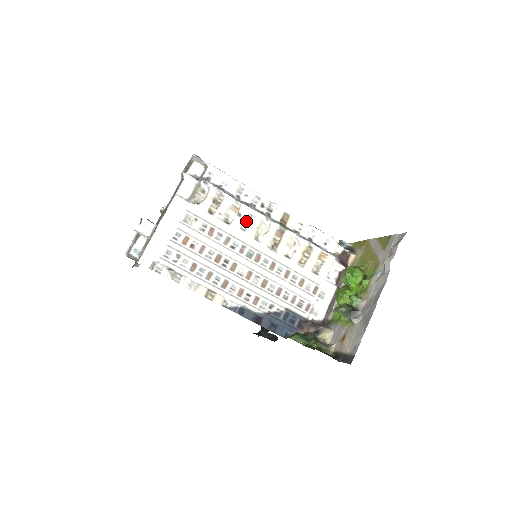
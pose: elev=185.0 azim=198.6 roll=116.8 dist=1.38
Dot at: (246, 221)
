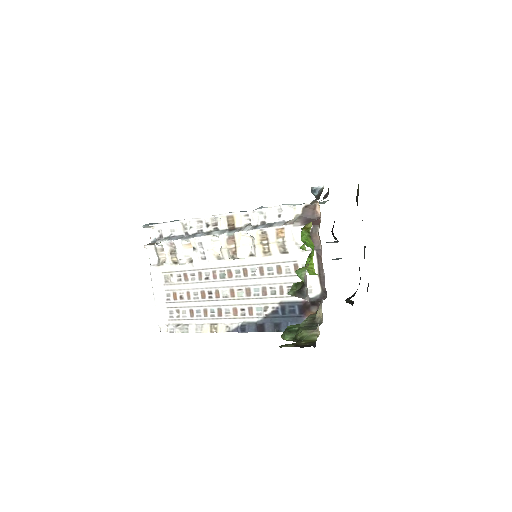
Dot at: (201, 251)
